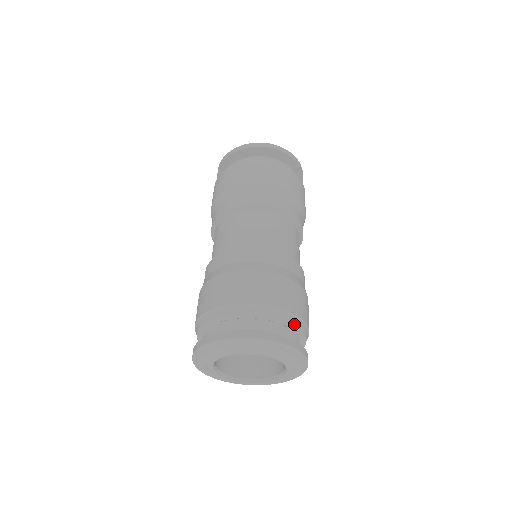
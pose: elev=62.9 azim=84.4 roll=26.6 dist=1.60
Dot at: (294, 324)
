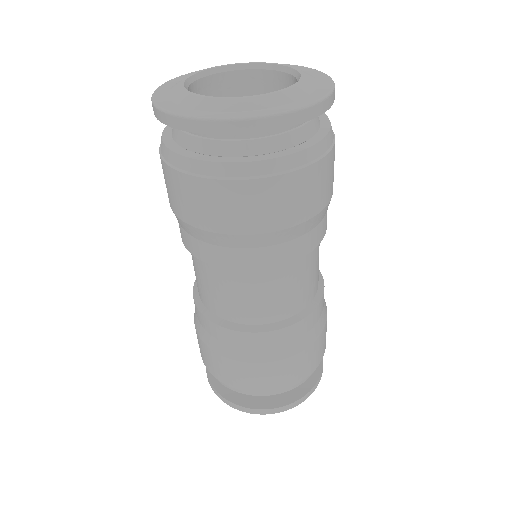
Dot at: occluded
